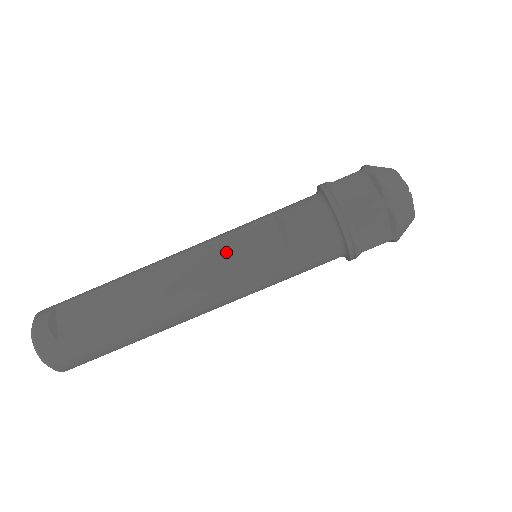
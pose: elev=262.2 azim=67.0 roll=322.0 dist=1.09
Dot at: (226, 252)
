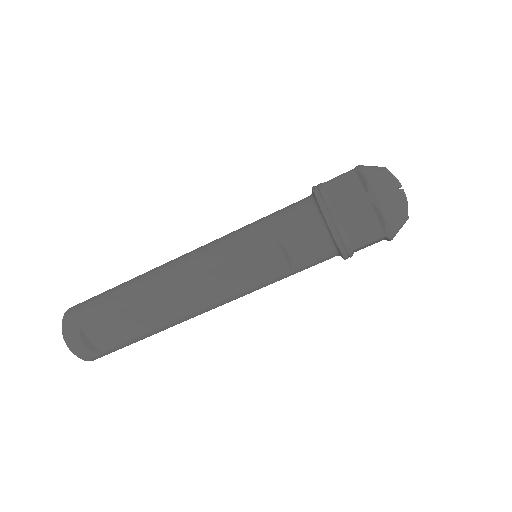
Dot at: (235, 277)
